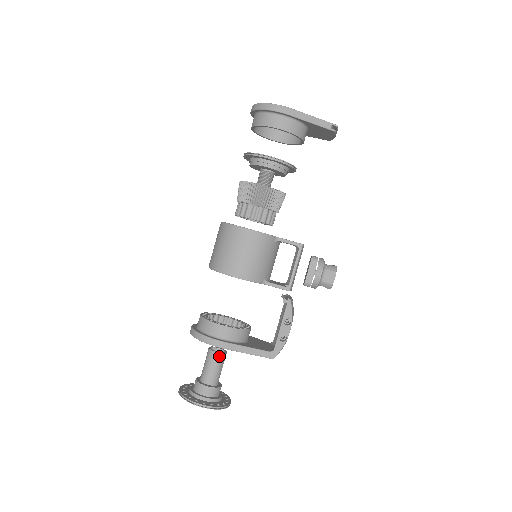
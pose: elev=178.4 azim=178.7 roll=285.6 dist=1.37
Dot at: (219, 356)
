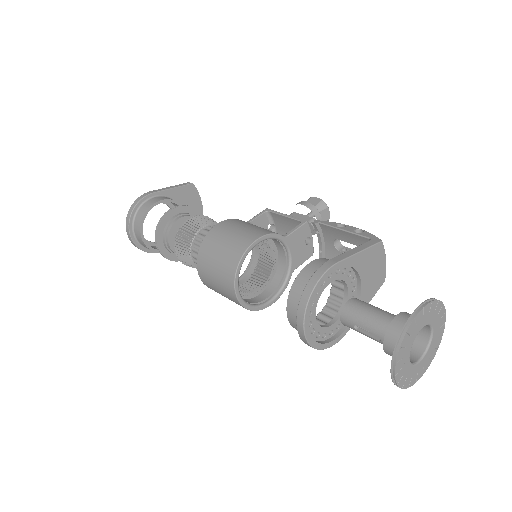
Dot at: (355, 300)
